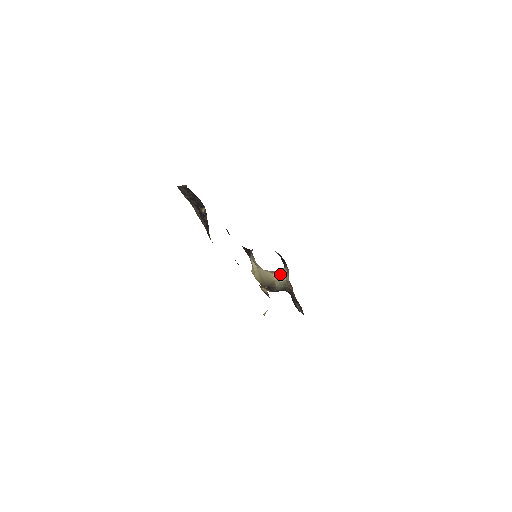
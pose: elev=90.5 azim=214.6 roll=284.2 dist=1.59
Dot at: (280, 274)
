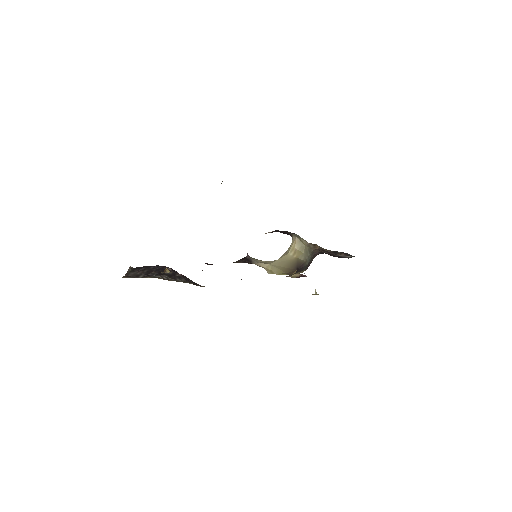
Dot at: (294, 247)
